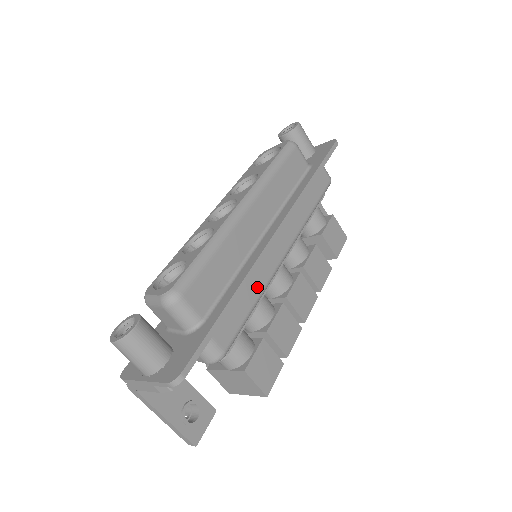
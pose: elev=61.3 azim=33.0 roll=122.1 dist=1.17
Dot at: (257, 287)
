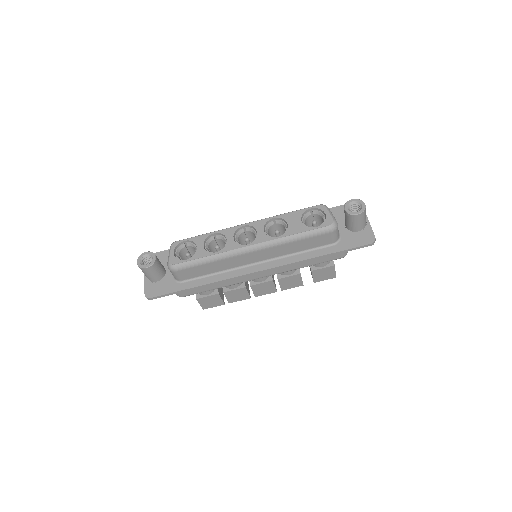
Dot at: (224, 284)
